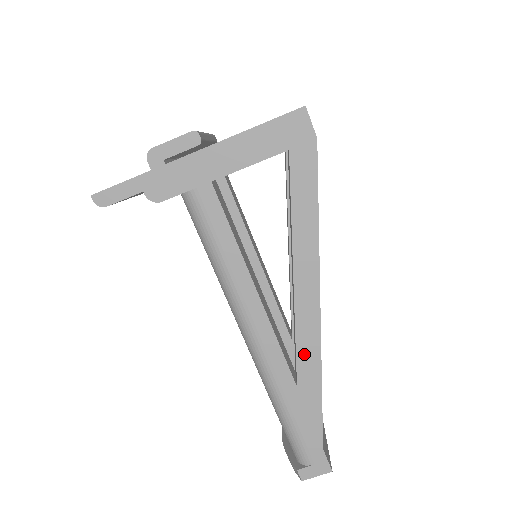
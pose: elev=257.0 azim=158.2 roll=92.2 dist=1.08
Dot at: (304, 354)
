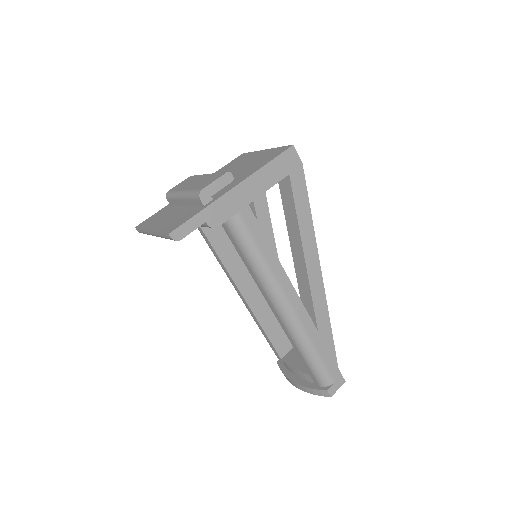
Dot at: (318, 307)
